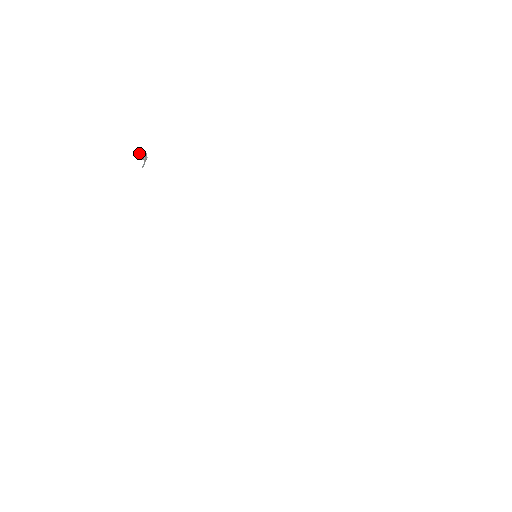
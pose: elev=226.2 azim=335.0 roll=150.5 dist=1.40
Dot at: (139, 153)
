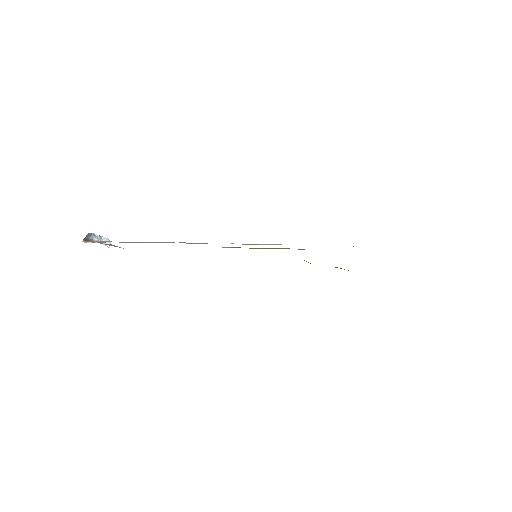
Dot at: (87, 239)
